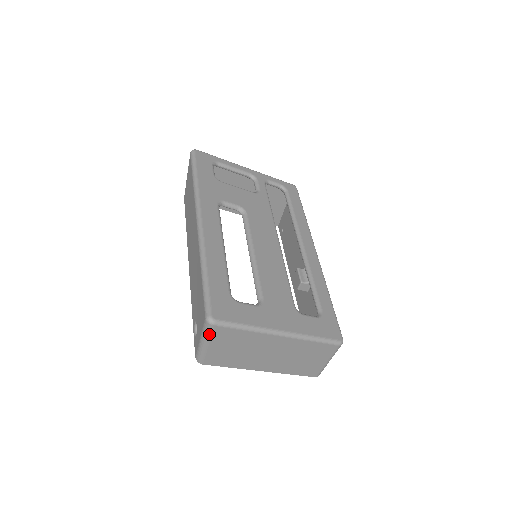
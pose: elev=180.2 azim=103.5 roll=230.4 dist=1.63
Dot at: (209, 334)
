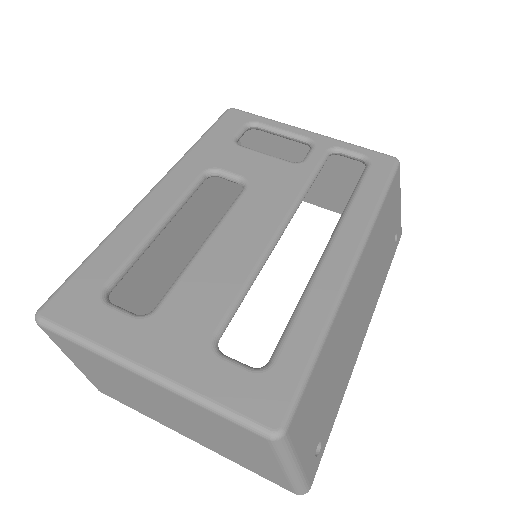
Dot at: (52, 340)
